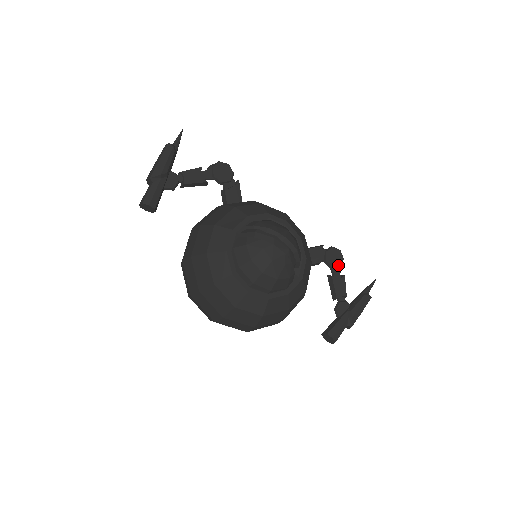
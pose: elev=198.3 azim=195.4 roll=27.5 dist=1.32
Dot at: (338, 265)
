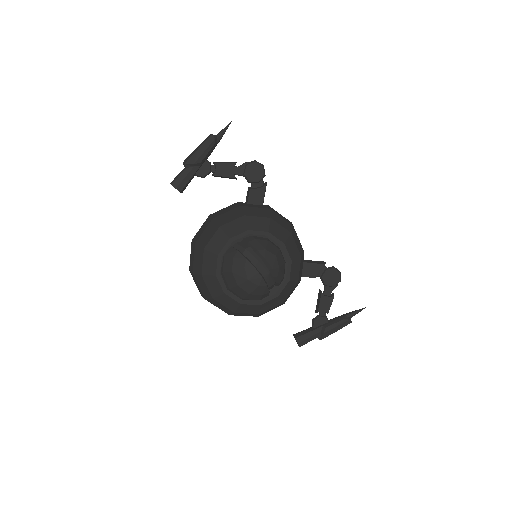
Dot at: (332, 285)
